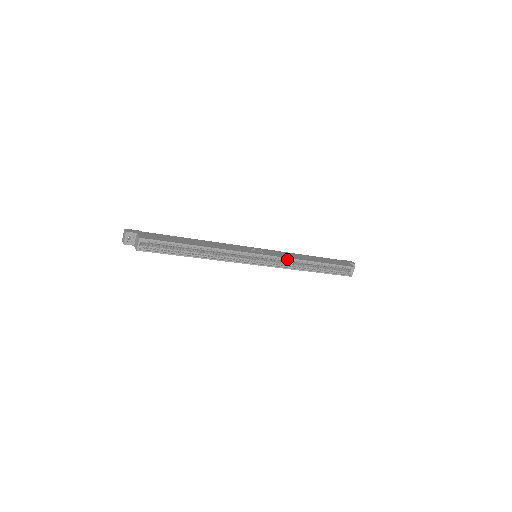
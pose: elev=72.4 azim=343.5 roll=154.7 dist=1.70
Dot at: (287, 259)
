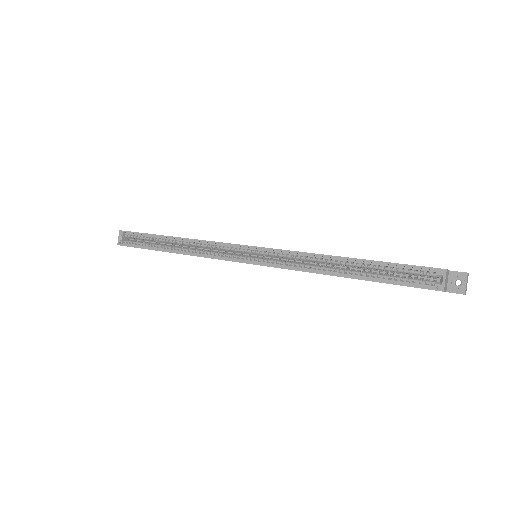
Dot at: (293, 254)
